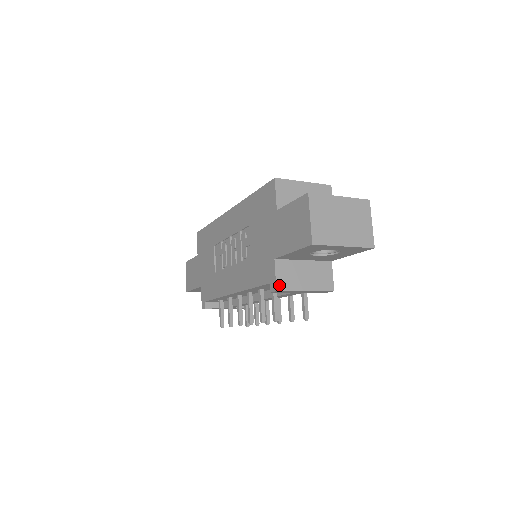
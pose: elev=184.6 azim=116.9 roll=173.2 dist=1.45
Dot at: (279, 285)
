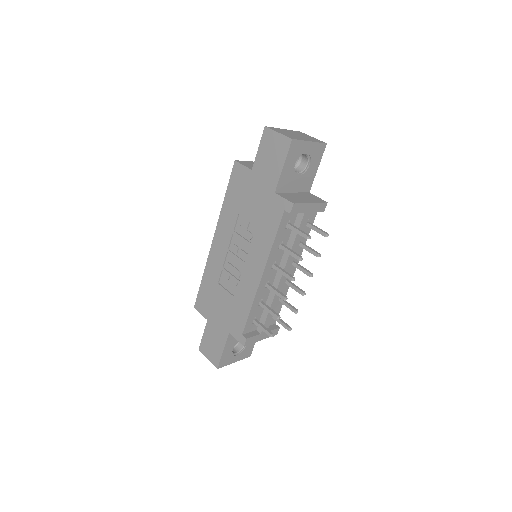
Dot at: (292, 201)
